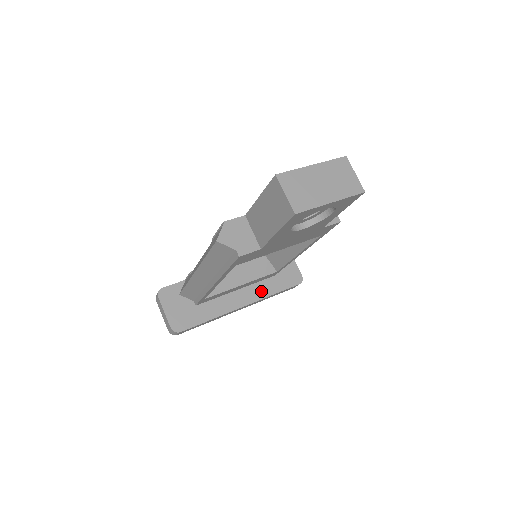
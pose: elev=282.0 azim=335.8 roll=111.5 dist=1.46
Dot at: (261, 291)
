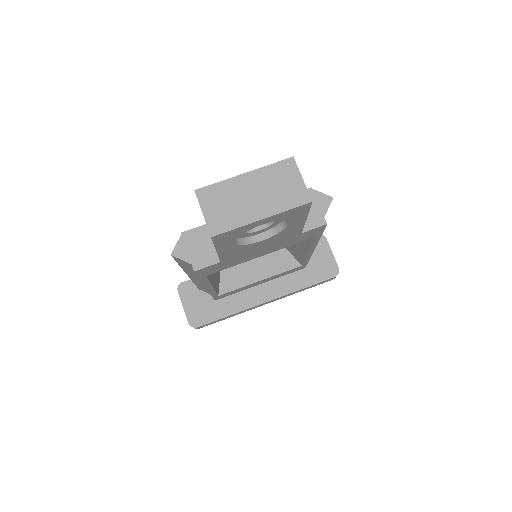
Dot at: (288, 285)
